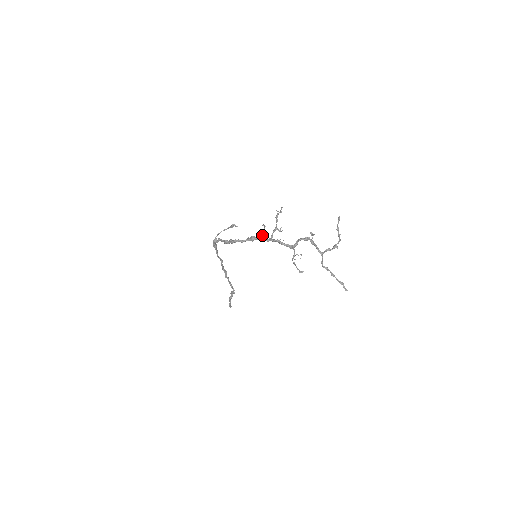
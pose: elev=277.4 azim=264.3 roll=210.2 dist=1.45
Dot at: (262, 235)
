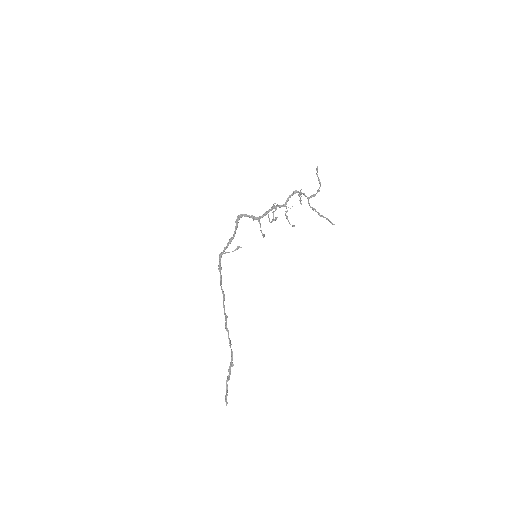
Dot at: (261, 231)
